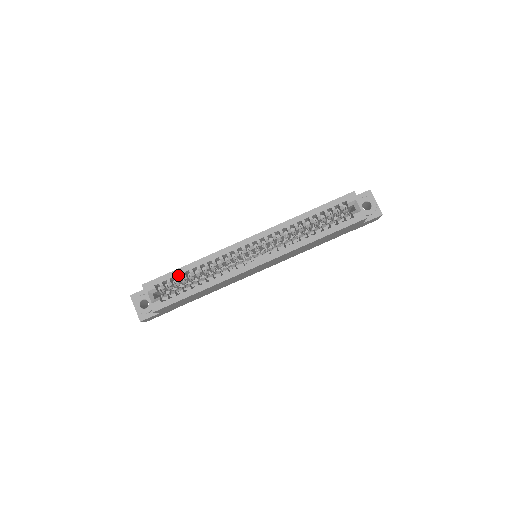
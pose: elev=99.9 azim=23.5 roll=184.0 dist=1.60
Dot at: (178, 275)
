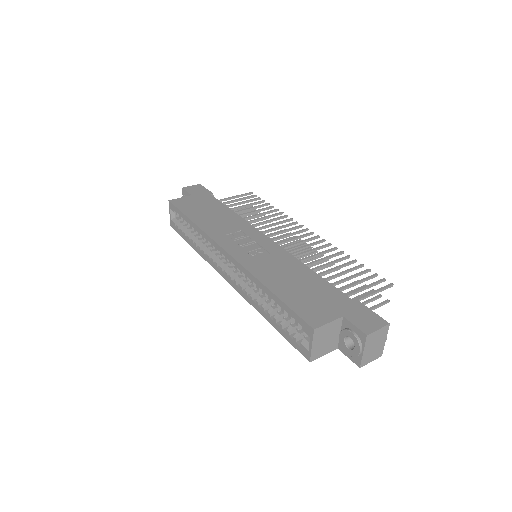
Dot at: occluded
